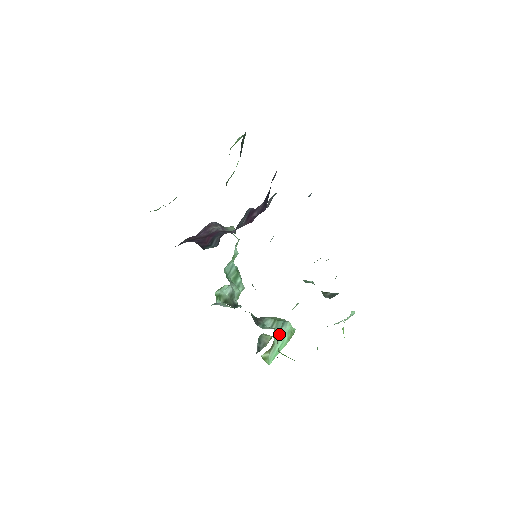
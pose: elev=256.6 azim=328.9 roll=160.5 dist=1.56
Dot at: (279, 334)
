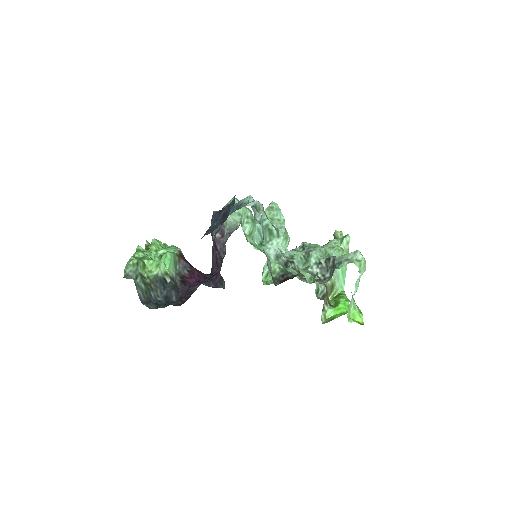
Dot at: (322, 296)
